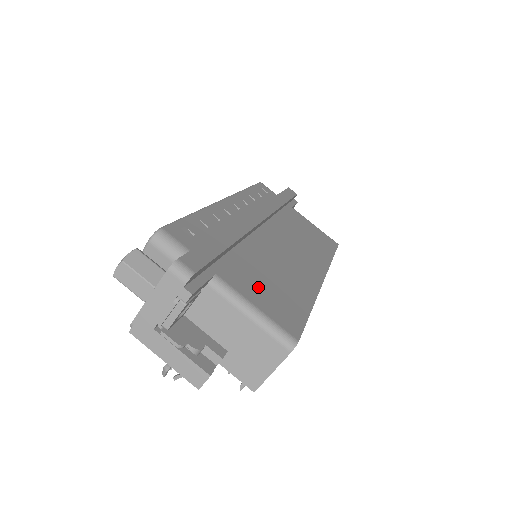
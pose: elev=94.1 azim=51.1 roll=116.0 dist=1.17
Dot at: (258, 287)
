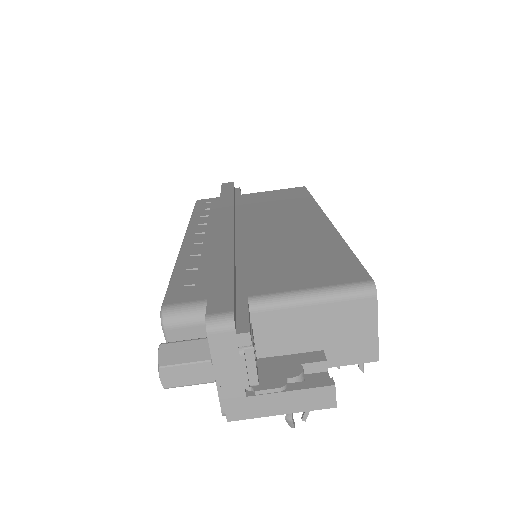
Dot at: (291, 273)
